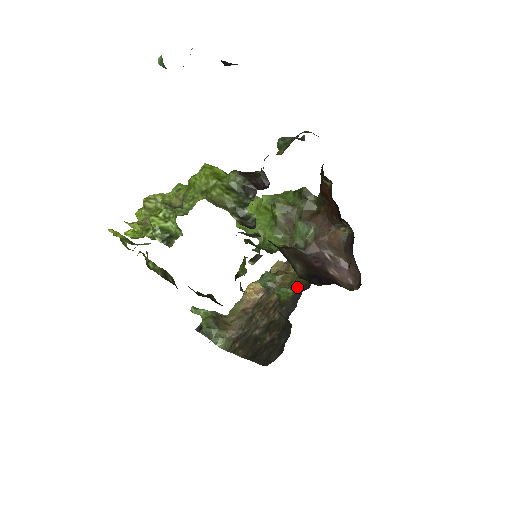
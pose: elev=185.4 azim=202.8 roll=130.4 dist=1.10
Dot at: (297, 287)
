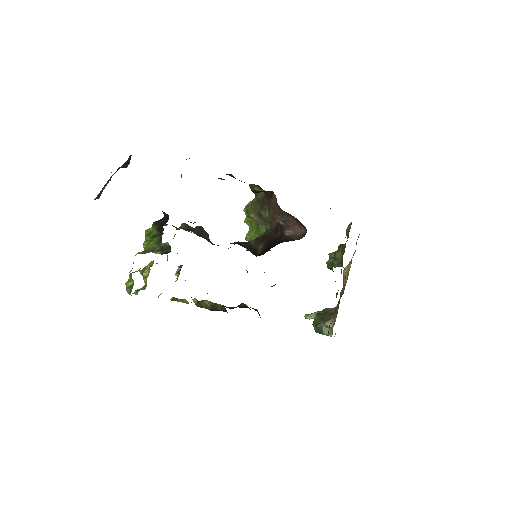
Dot at: occluded
